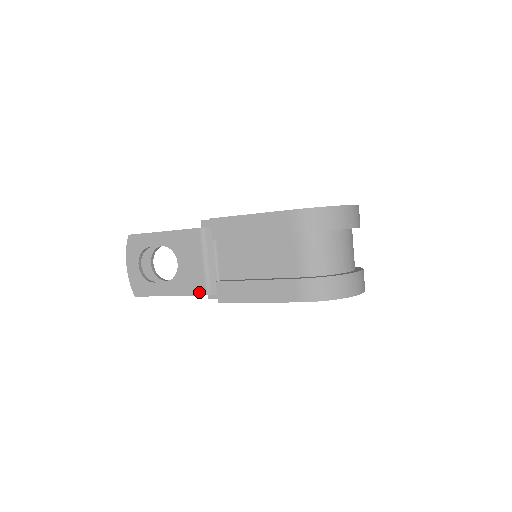
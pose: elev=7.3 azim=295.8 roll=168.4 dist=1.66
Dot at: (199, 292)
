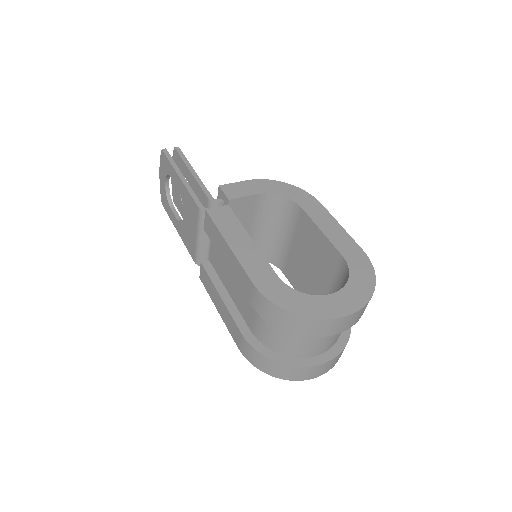
Dot at: (191, 254)
